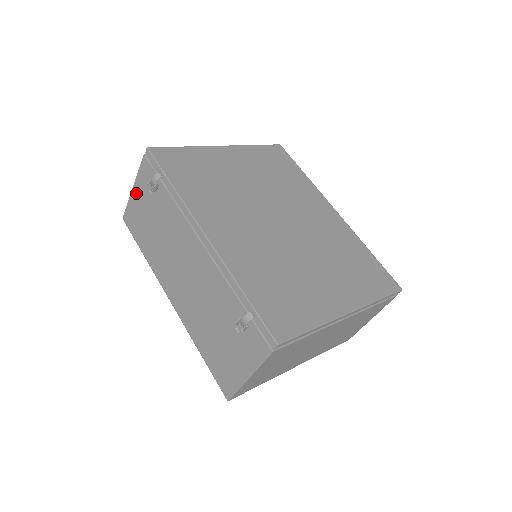
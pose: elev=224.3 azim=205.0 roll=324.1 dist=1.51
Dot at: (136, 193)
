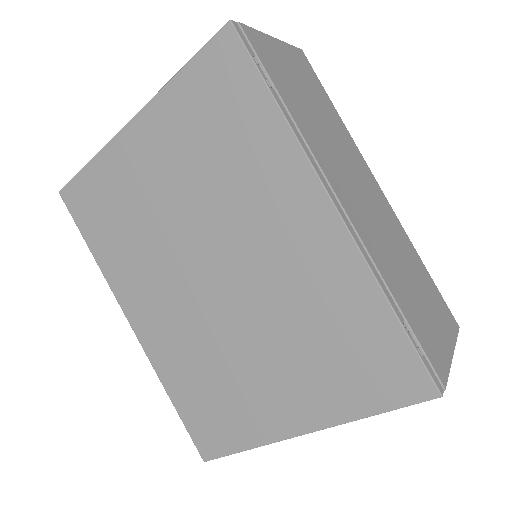
Dot at: occluded
